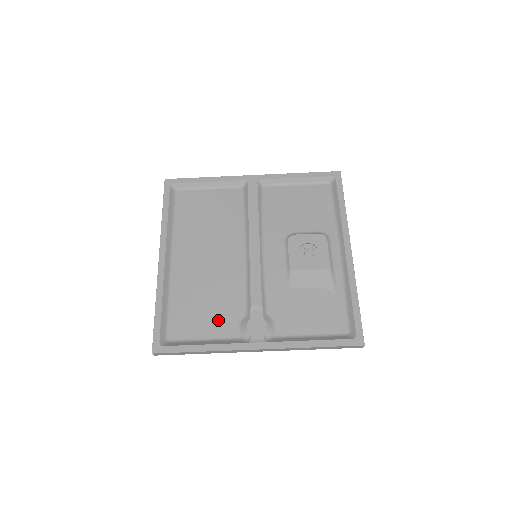
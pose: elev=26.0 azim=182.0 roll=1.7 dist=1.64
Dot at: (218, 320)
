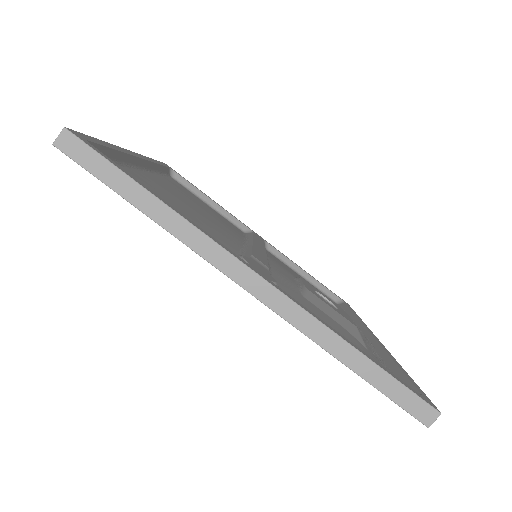
Dot at: occluded
